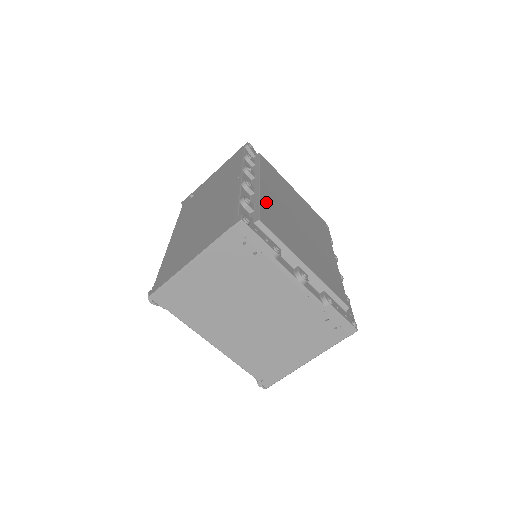
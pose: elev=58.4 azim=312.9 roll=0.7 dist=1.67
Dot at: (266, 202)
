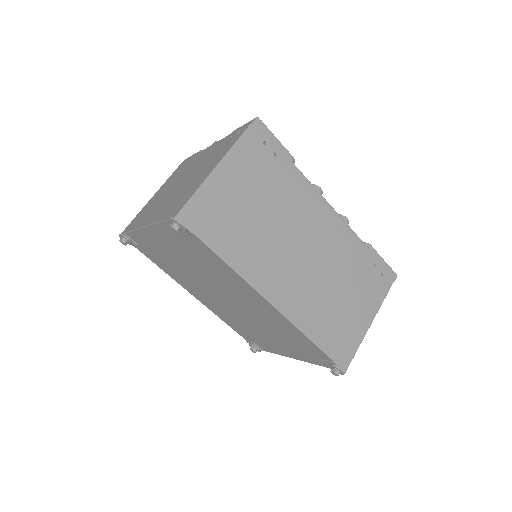
Dot at: occluded
